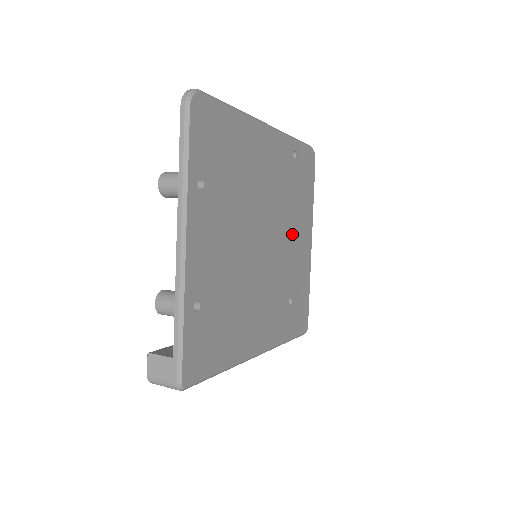
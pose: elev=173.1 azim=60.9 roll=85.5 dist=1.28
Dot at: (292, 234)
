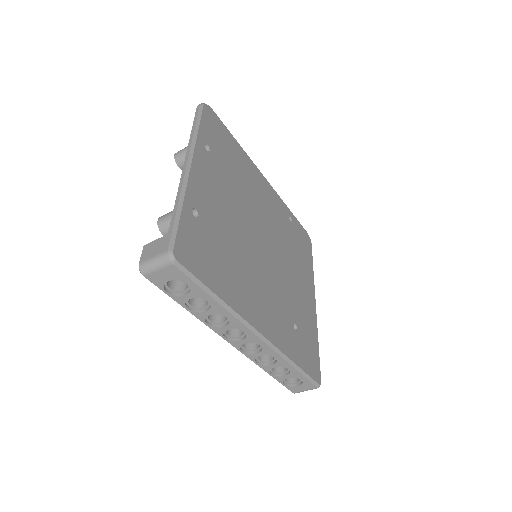
Dot at: (292, 271)
